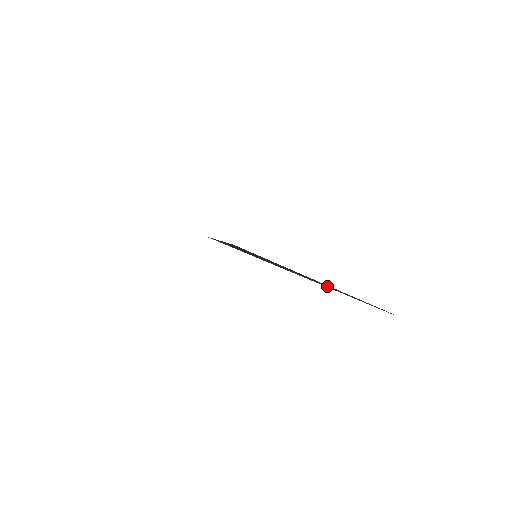
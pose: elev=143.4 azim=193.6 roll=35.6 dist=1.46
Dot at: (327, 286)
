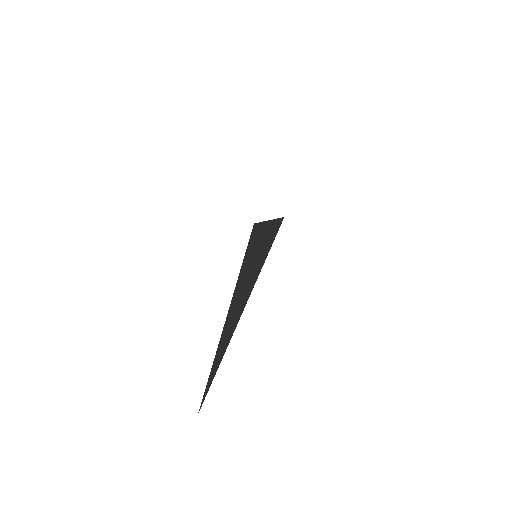
Dot at: (223, 336)
